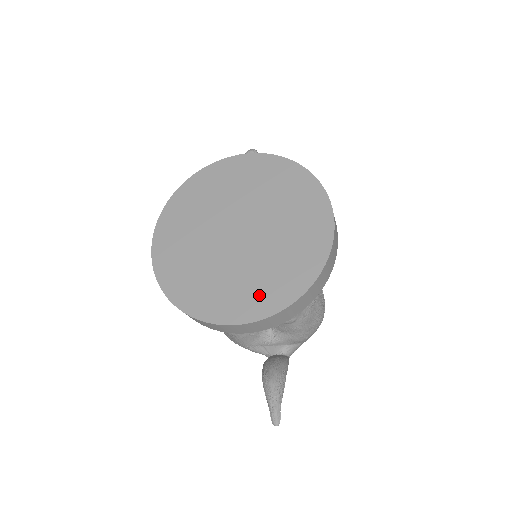
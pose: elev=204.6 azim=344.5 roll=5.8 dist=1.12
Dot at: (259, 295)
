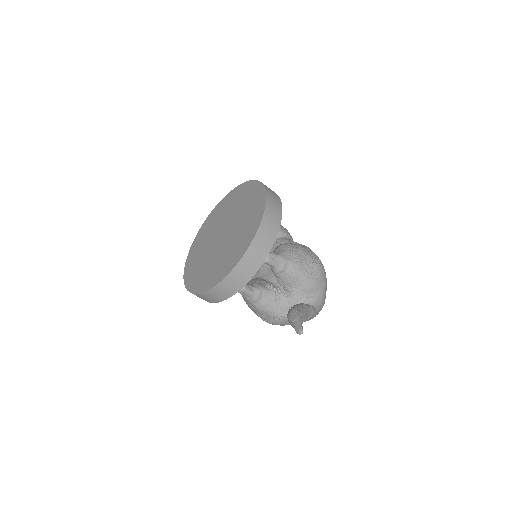
Dot at: (238, 249)
